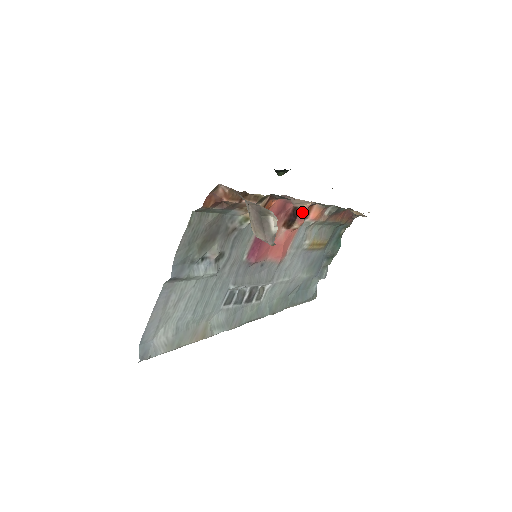
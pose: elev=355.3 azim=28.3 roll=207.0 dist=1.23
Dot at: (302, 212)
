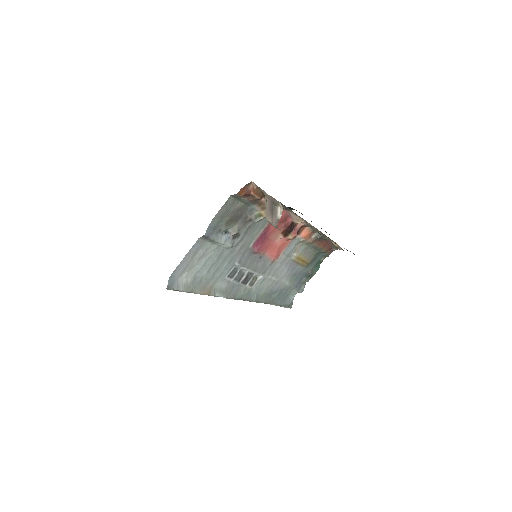
Dot at: (297, 228)
